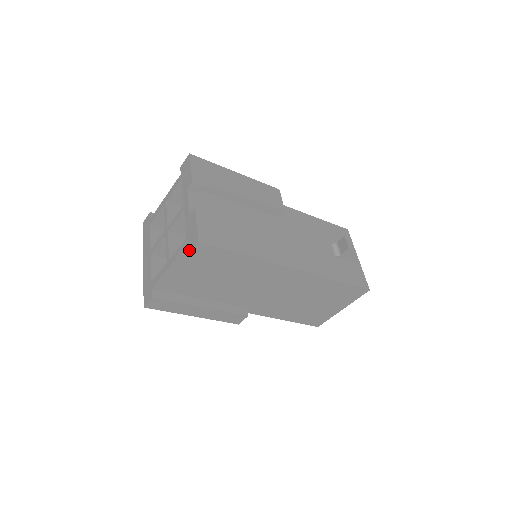
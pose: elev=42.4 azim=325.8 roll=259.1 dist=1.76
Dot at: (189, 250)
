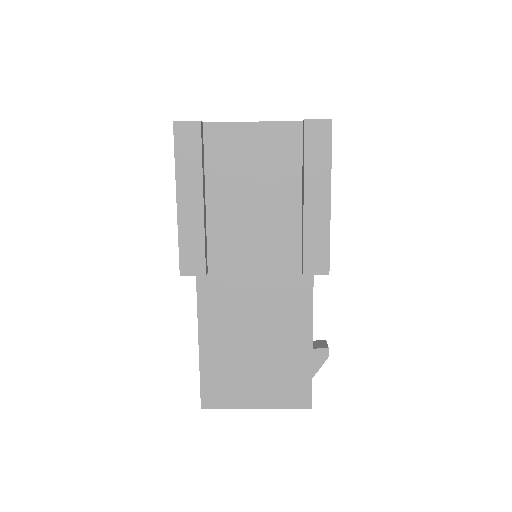
Dot at: (310, 119)
